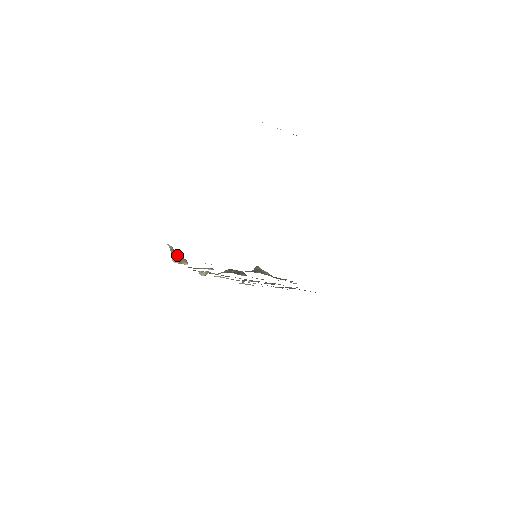
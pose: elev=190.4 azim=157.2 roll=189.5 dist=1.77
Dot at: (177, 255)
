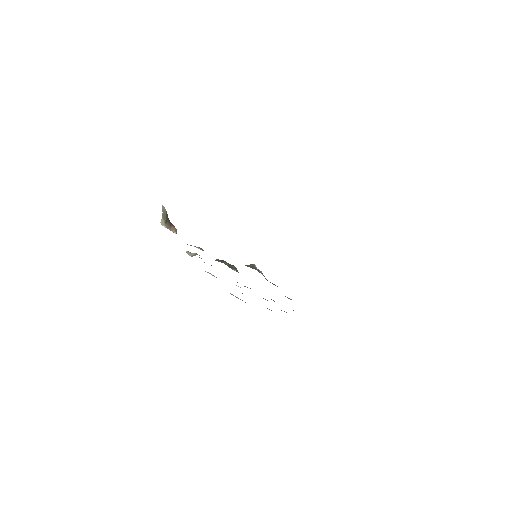
Dot at: (168, 220)
